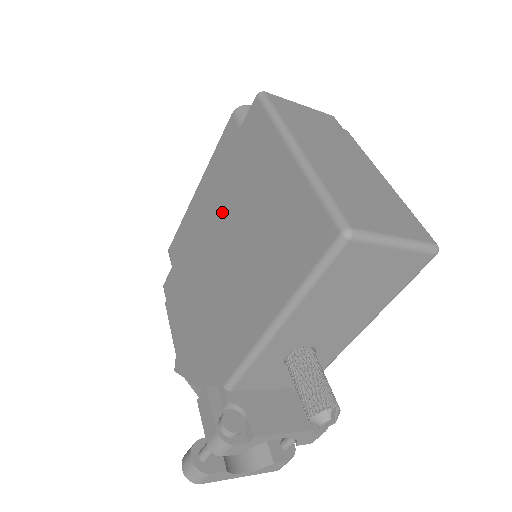
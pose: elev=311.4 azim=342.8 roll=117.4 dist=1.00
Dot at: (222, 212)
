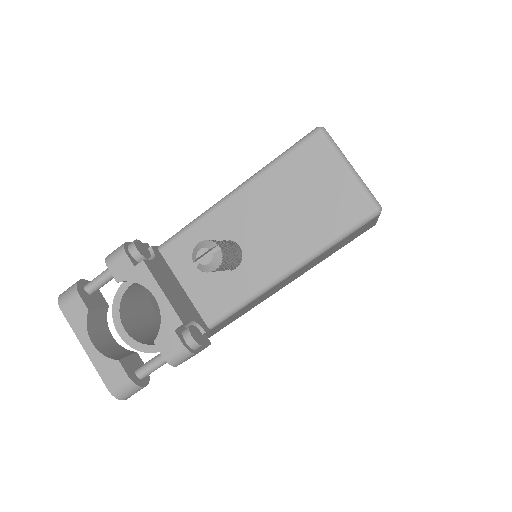
Dot at: occluded
